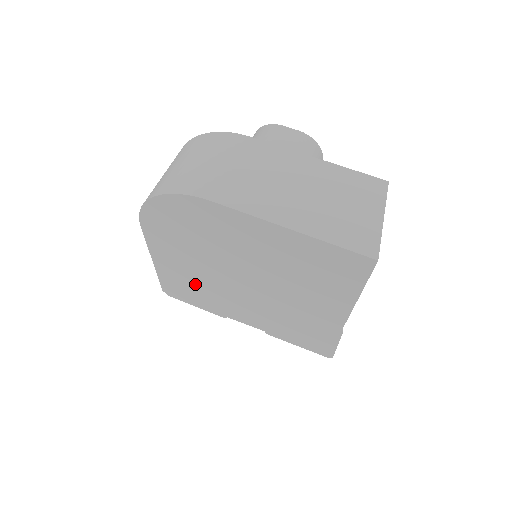
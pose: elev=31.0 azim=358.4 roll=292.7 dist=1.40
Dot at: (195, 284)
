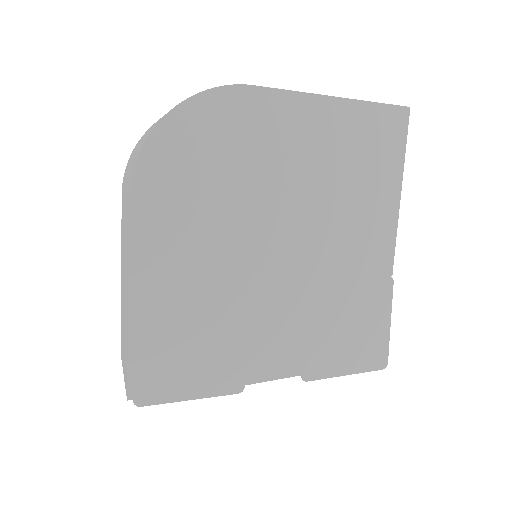
Dot at: (200, 316)
